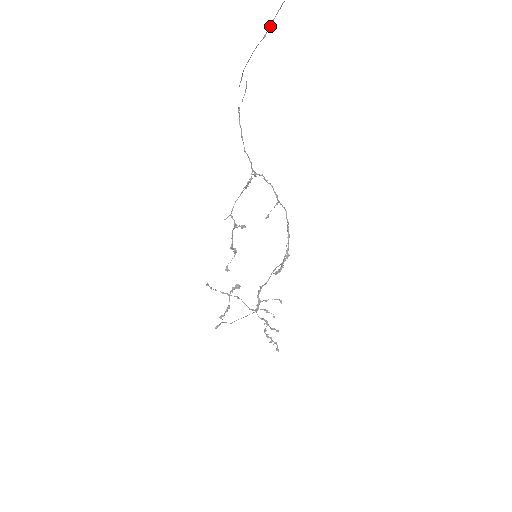
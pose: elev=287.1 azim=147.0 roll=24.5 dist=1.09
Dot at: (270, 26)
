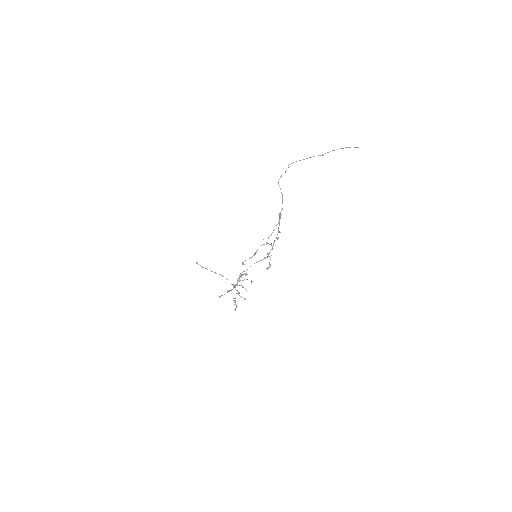
Dot at: (328, 152)
